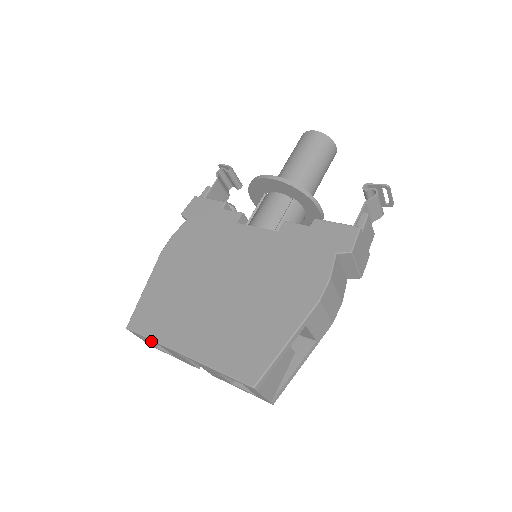
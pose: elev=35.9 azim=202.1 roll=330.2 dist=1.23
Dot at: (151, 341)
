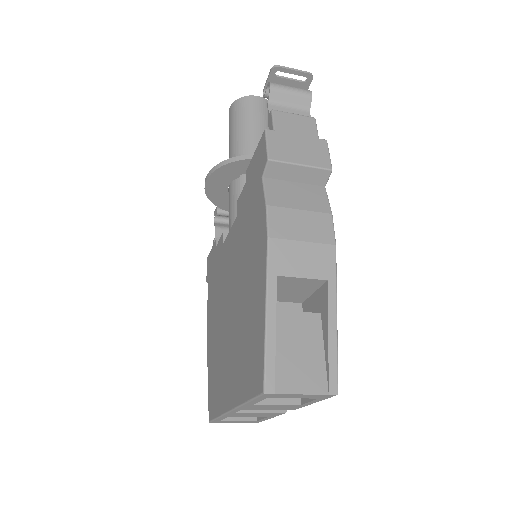
Dot at: (242, 418)
